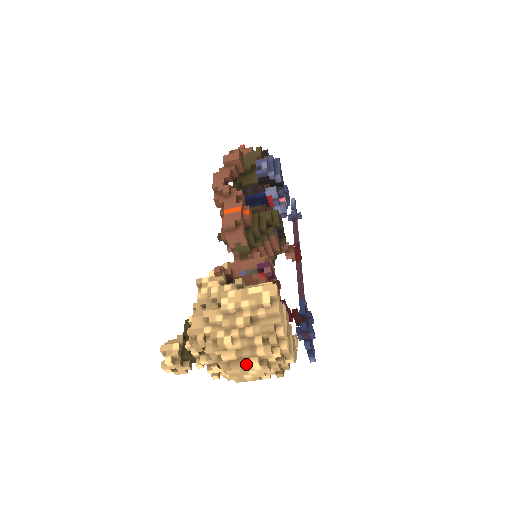
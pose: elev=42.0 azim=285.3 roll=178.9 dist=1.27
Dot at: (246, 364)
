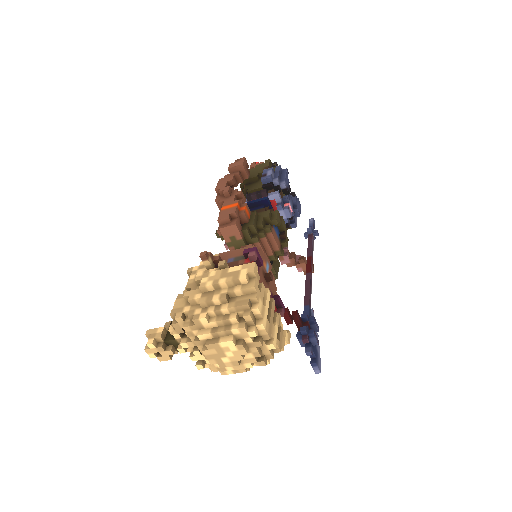
Dot at: (220, 342)
